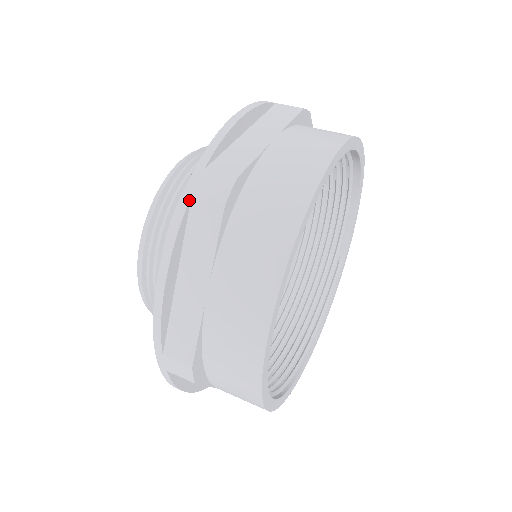
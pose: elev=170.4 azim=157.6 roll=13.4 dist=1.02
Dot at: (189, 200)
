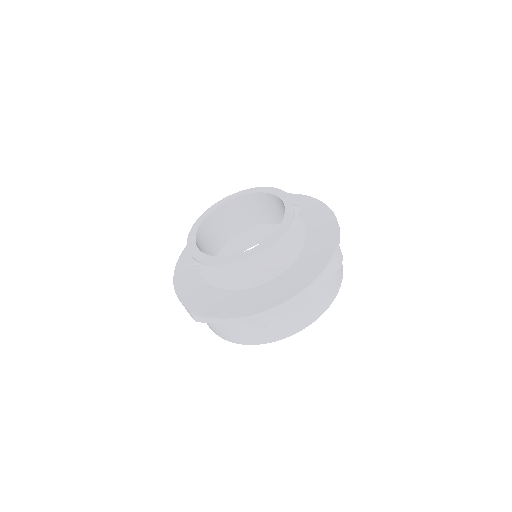
Dot at: (335, 257)
